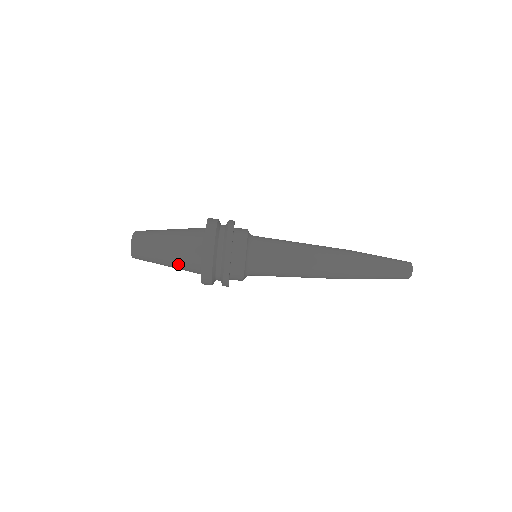
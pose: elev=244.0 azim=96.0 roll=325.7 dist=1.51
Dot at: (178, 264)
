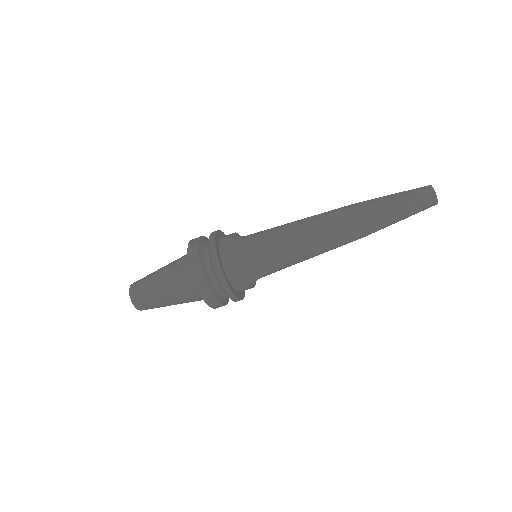
Dot at: (174, 288)
